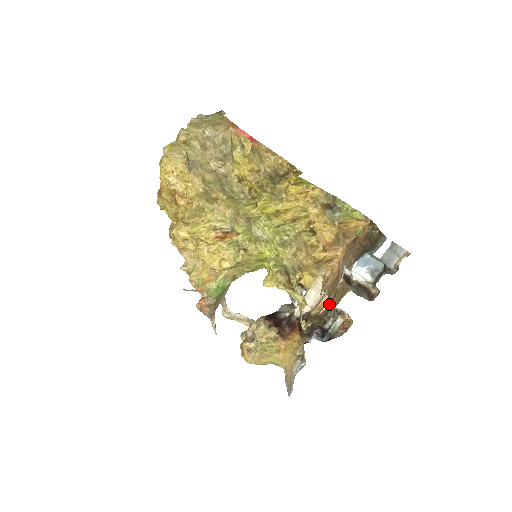
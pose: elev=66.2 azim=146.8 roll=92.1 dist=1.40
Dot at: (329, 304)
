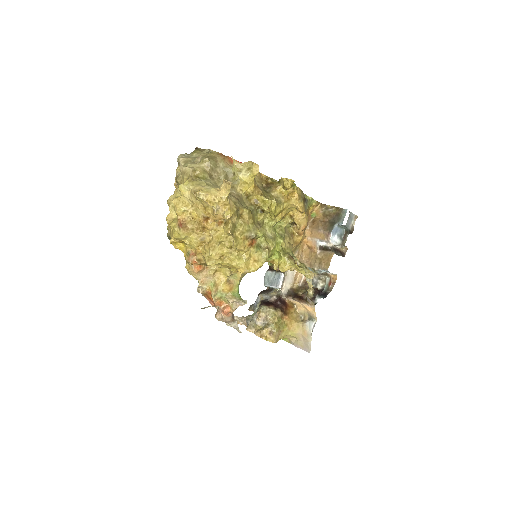
Dot at: occluded
